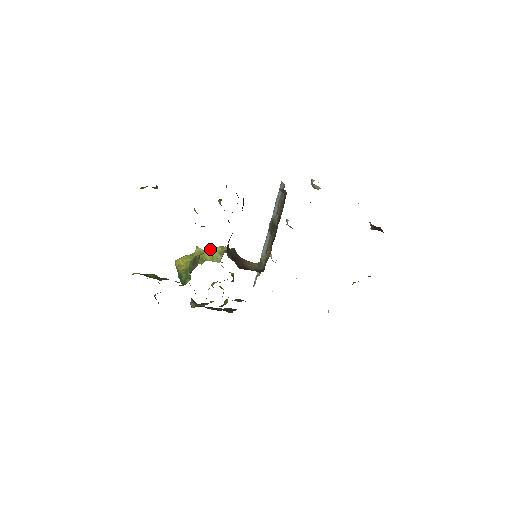
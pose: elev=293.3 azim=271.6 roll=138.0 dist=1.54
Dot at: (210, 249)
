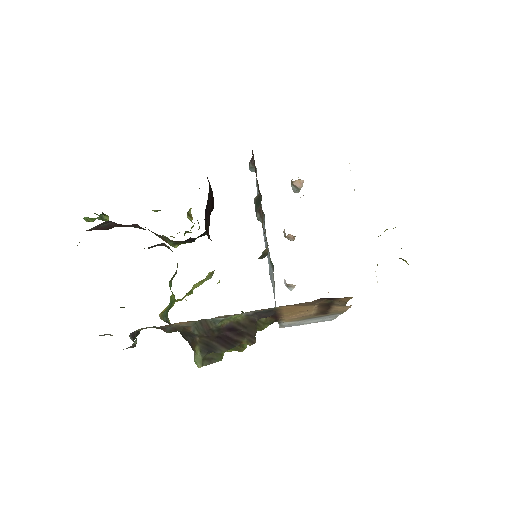
Dot at: occluded
